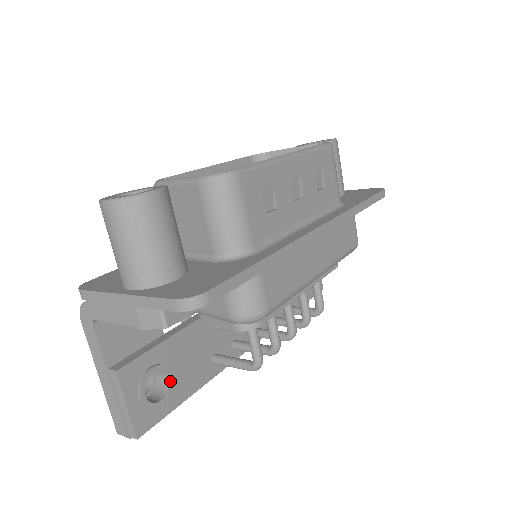
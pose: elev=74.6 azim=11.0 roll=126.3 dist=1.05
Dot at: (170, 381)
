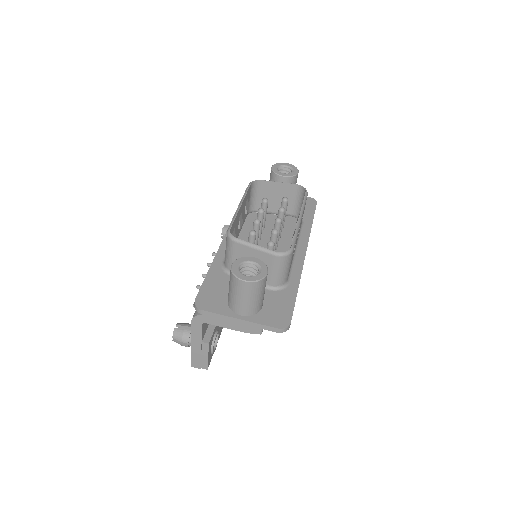
Dot at: (218, 336)
